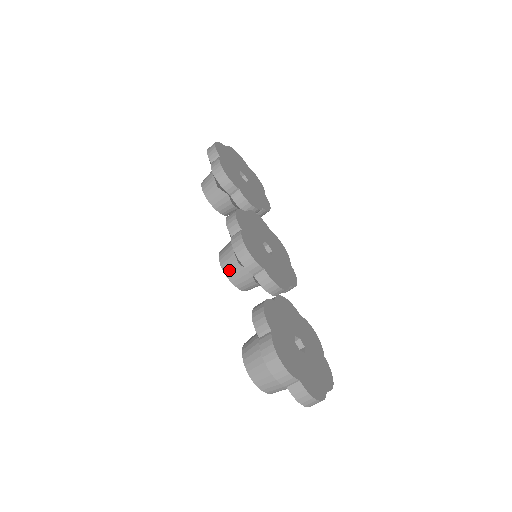
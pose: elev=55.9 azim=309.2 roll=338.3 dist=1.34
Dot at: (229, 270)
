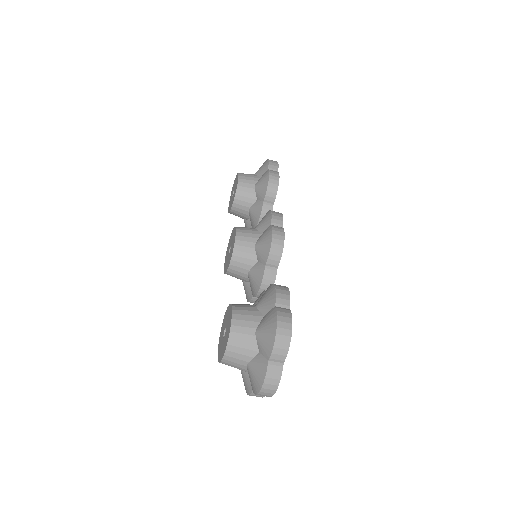
Dot at: (241, 245)
